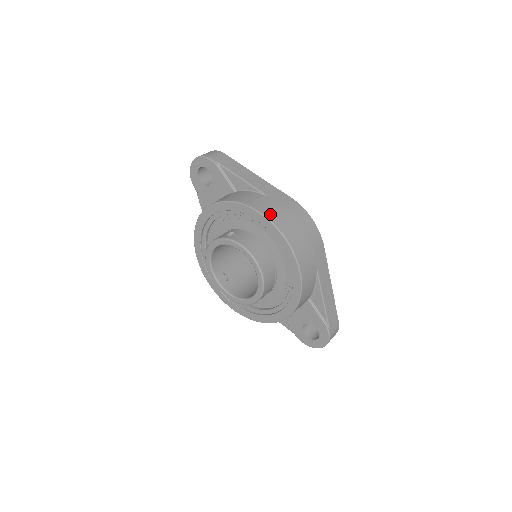
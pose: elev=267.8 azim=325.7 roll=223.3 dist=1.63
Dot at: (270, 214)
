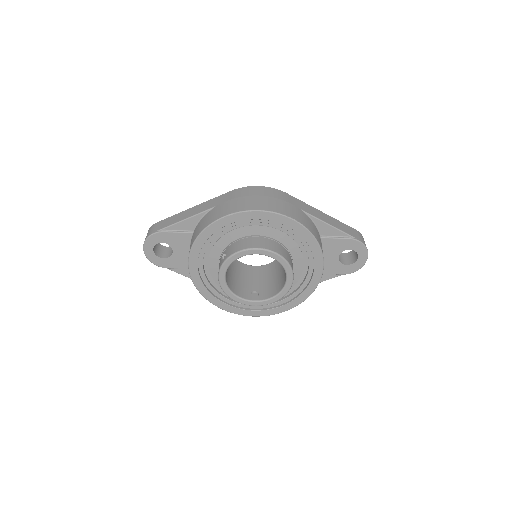
Dot at: (231, 210)
